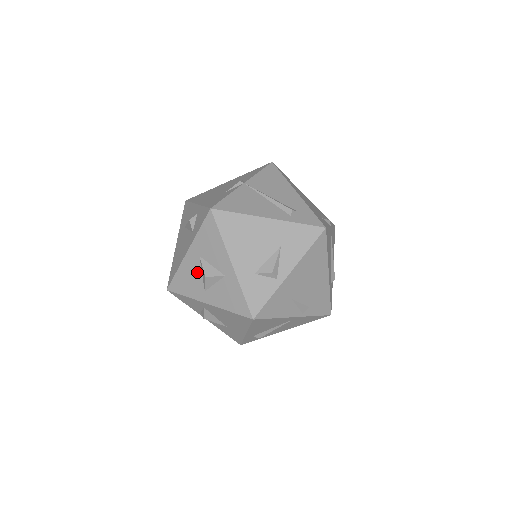
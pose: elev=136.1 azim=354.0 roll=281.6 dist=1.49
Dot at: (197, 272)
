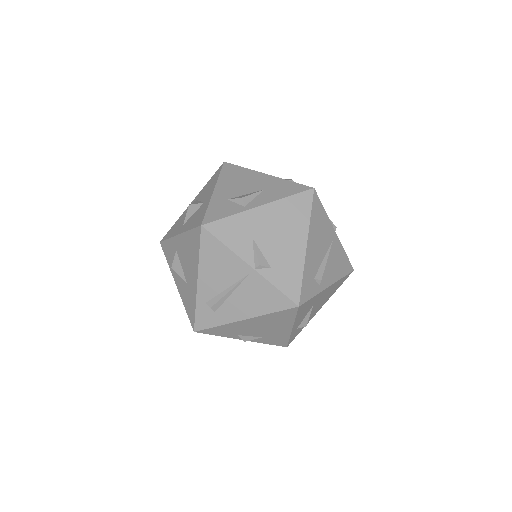
Dot at: occluded
